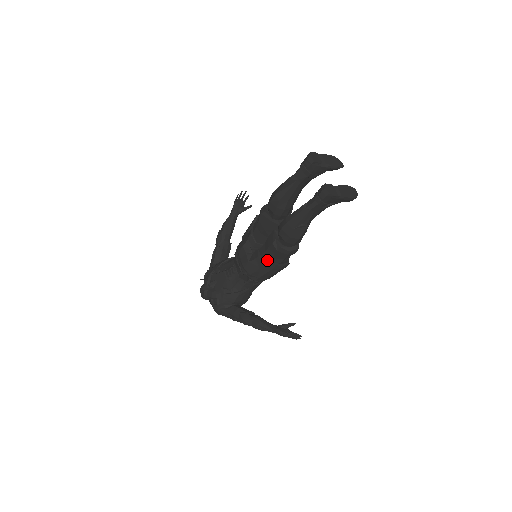
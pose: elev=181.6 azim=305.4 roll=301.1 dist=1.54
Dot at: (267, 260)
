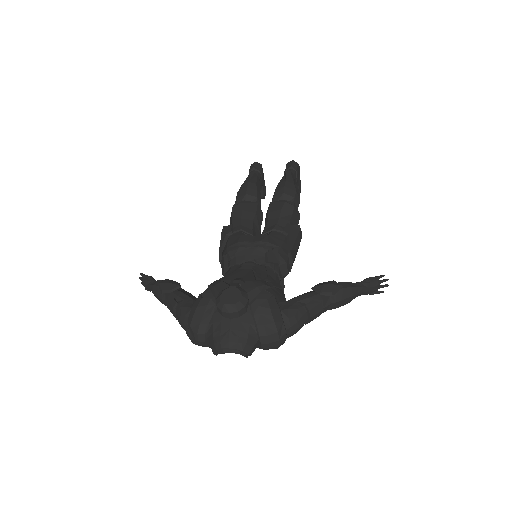
Dot at: (287, 224)
